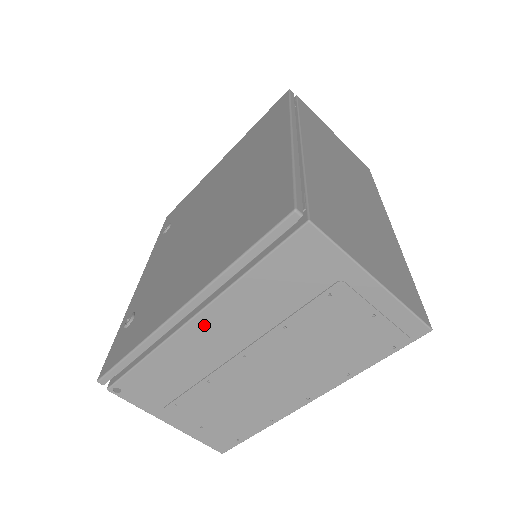
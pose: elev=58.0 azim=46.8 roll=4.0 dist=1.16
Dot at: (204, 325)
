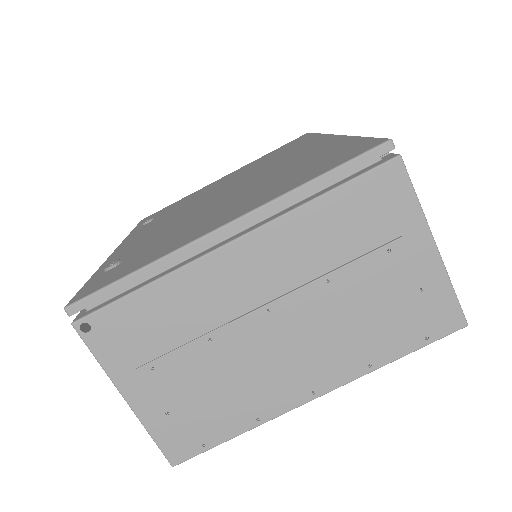
Dot at: (241, 254)
